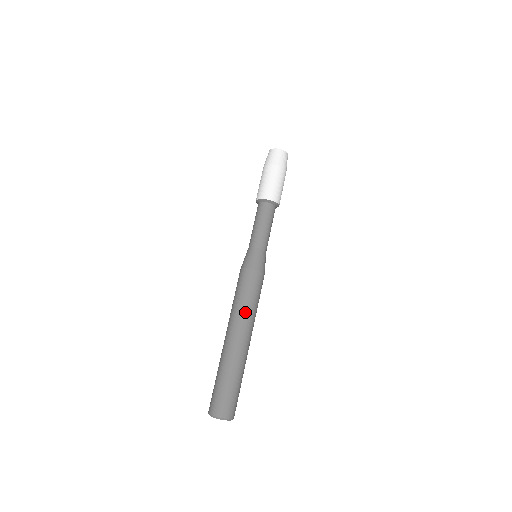
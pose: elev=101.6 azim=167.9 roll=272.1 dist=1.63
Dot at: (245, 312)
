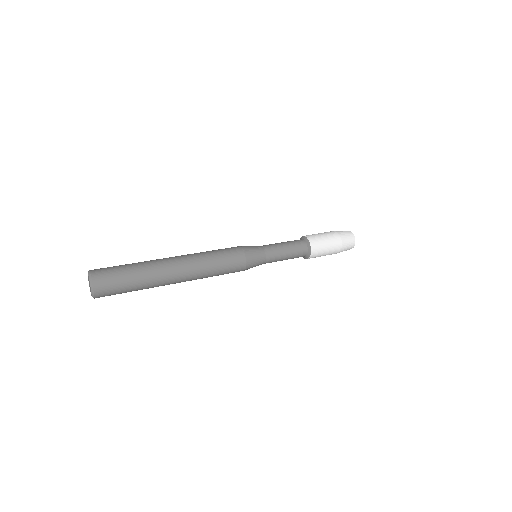
Dot at: (200, 254)
